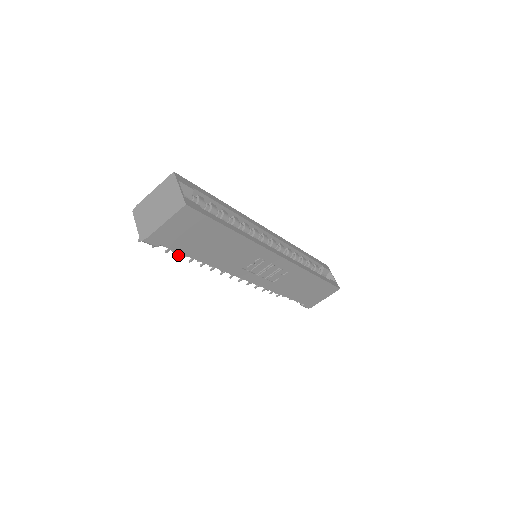
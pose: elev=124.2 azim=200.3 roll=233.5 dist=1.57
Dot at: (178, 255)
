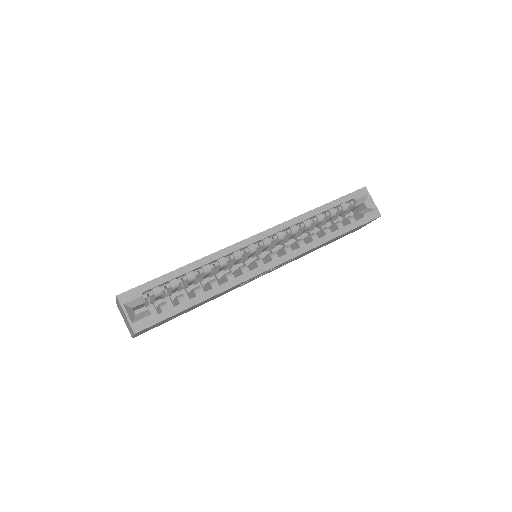
Dot at: occluded
